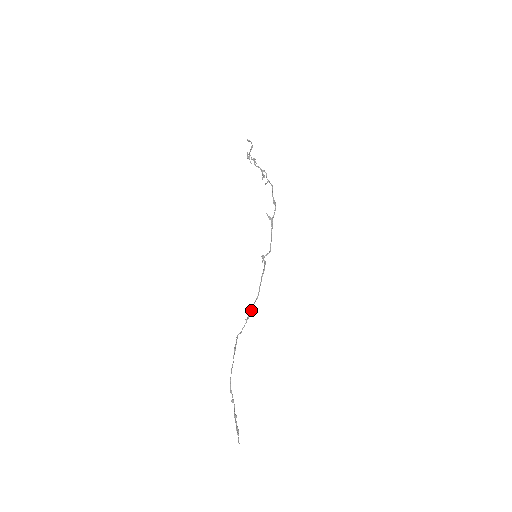
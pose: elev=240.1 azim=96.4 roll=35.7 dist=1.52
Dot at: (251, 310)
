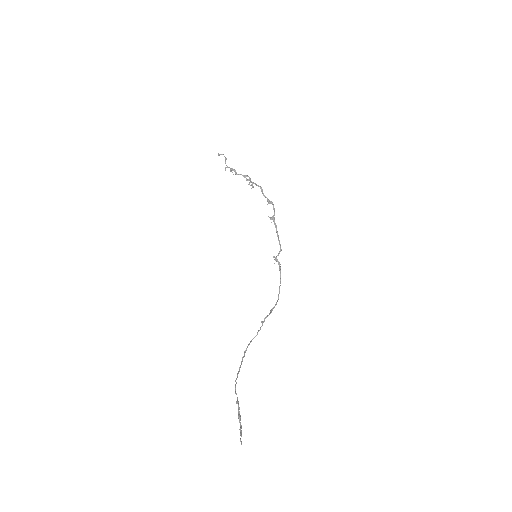
Dot at: occluded
